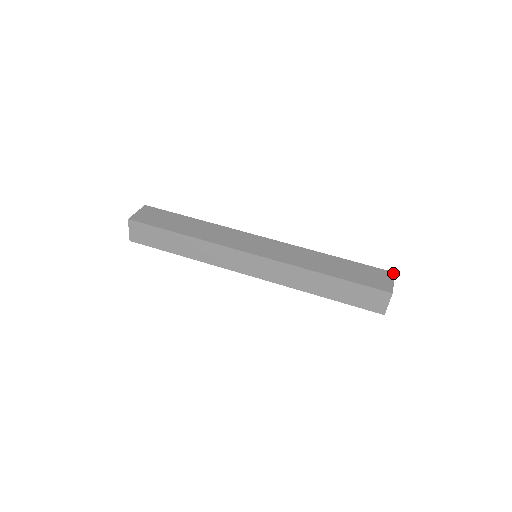
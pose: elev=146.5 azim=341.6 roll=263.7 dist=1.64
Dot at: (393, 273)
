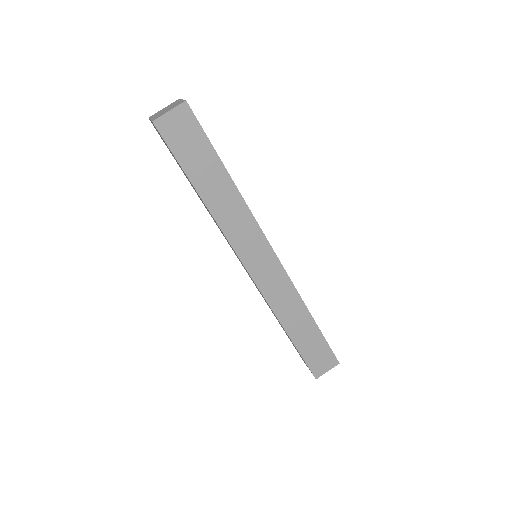
Dot at: occluded
